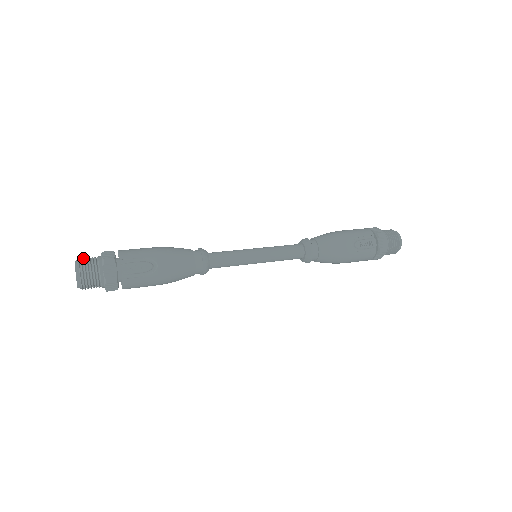
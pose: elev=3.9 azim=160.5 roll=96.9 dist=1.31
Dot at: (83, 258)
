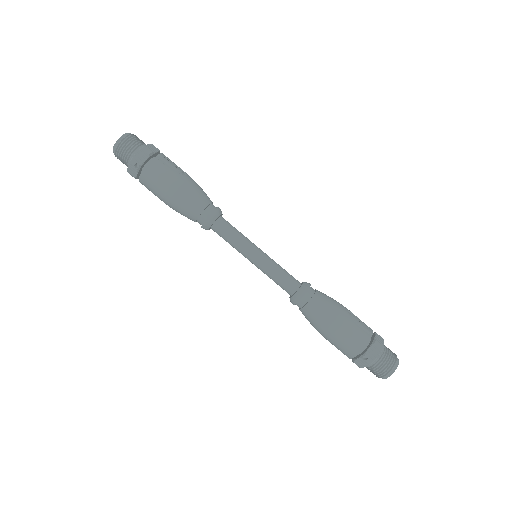
Dot at: occluded
